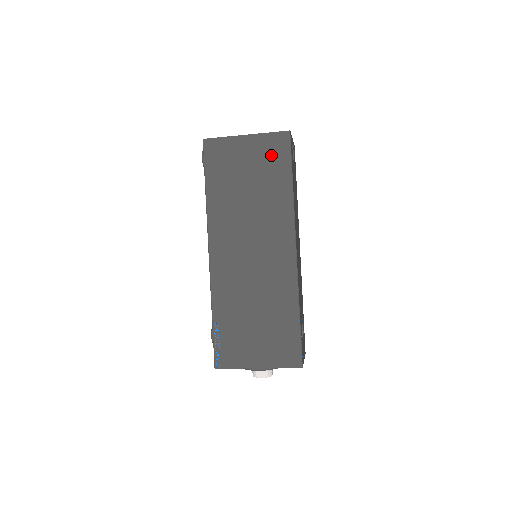
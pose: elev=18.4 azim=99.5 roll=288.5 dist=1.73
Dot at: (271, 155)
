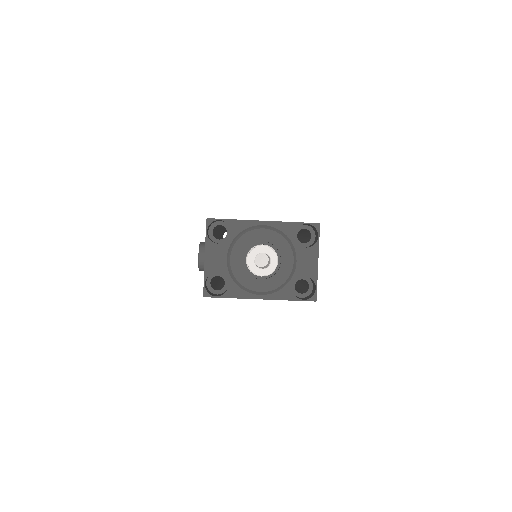
Dot at: occluded
